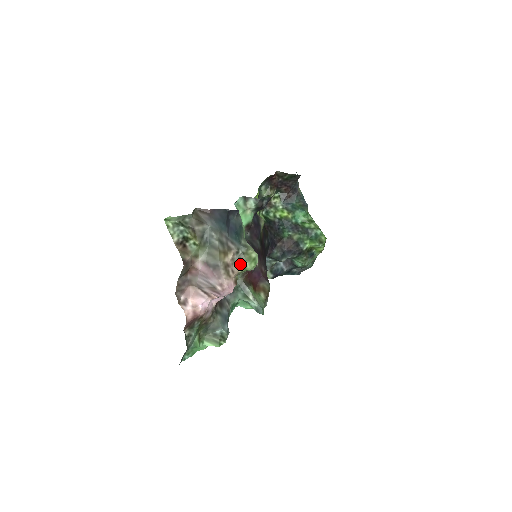
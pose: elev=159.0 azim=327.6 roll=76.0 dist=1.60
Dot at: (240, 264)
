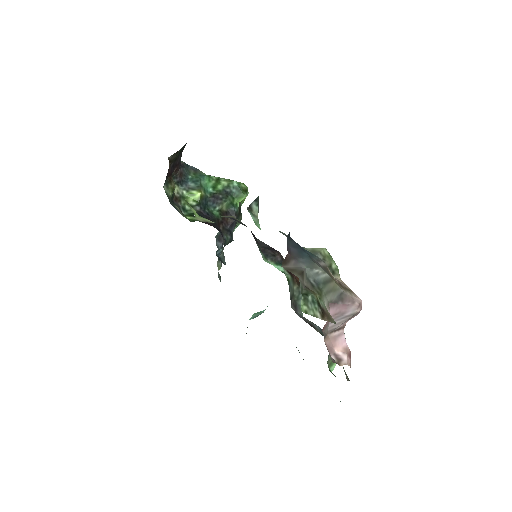
Dot at: (333, 272)
